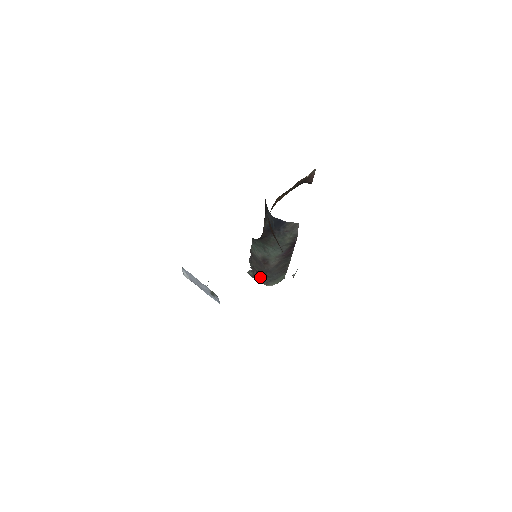
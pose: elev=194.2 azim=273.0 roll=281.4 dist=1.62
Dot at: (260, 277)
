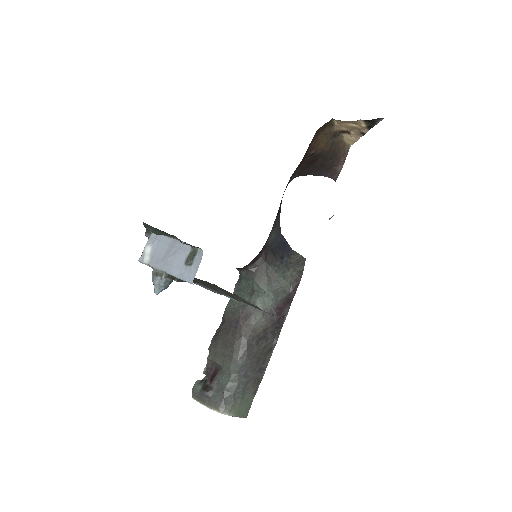
Dot at: (216, 386)
